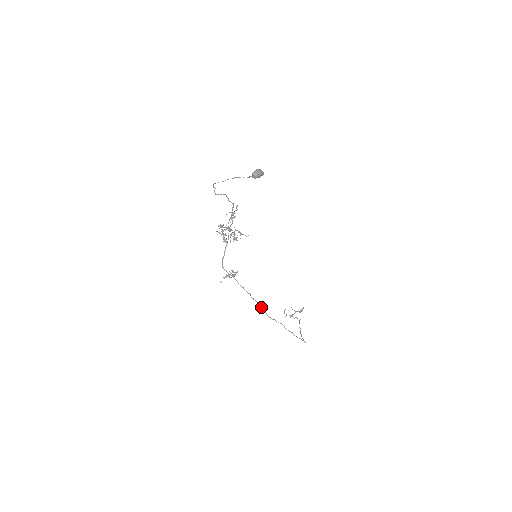
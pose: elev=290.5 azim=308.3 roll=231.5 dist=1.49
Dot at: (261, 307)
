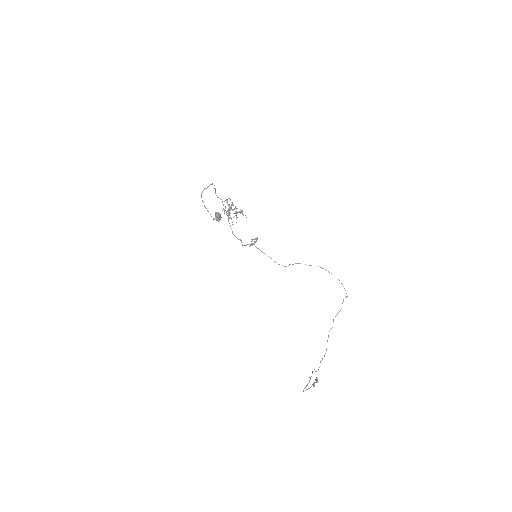
Dot at: (293, 264)
